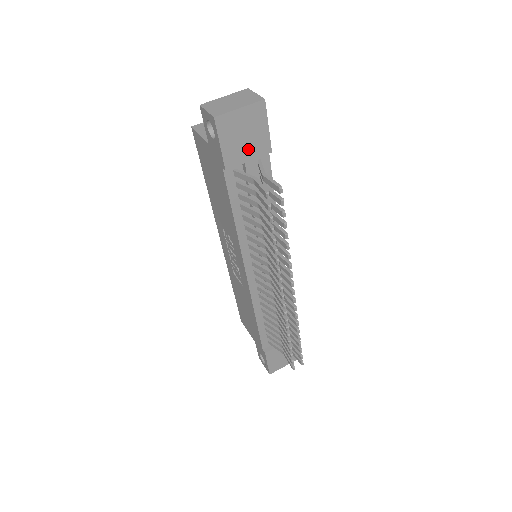
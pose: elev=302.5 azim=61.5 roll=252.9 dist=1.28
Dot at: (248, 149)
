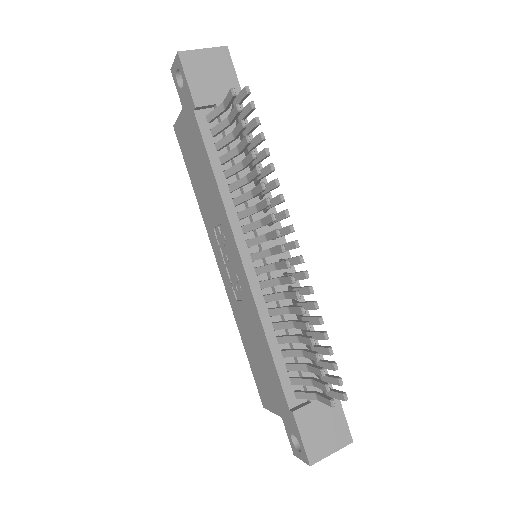
Dot at: (217, 90)
